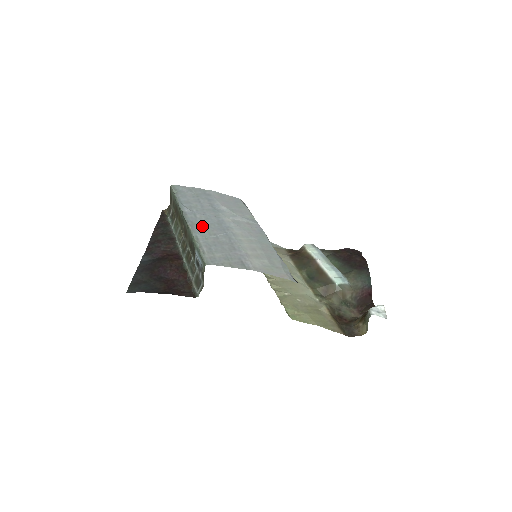
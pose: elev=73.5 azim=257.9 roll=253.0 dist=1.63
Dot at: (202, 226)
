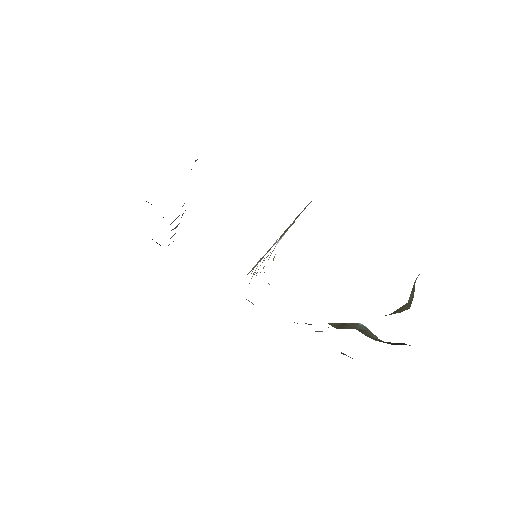
Dot at: occluded
